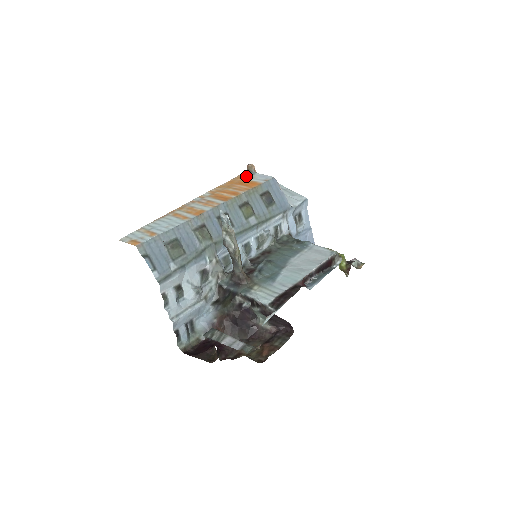
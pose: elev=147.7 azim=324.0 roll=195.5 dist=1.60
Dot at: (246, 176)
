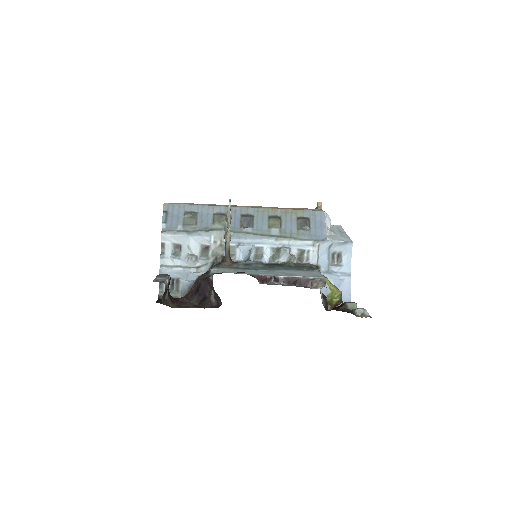
Dot at: occluded
